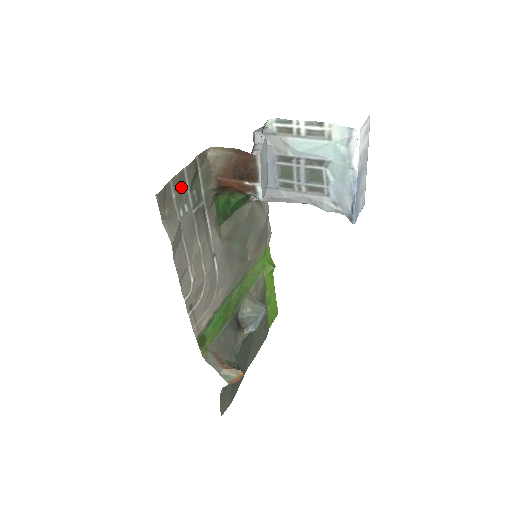
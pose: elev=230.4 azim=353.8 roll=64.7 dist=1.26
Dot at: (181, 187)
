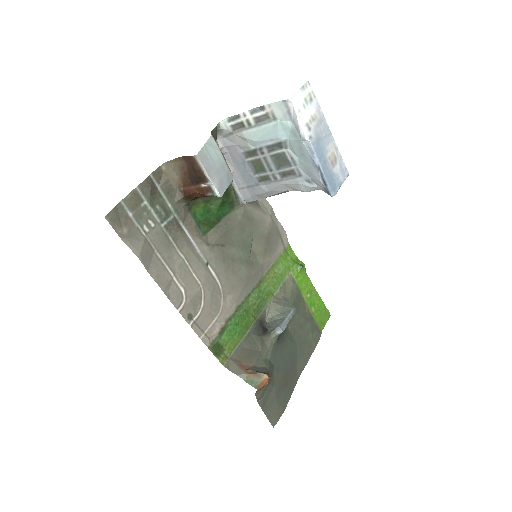
Dot at: (138, 205)
